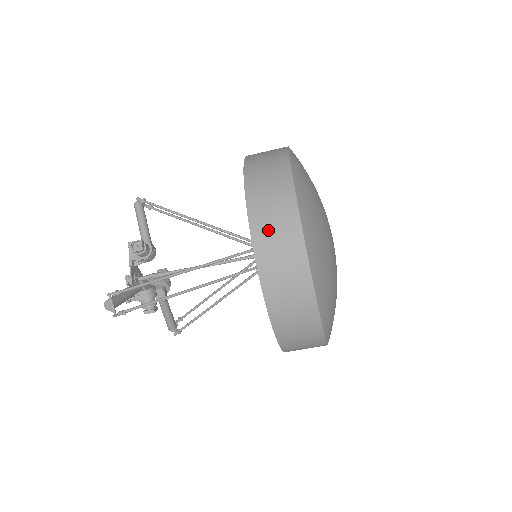
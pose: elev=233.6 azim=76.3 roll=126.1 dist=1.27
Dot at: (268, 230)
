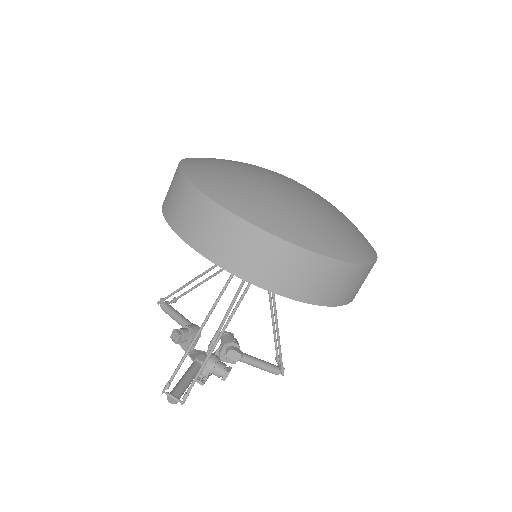
Dot at: (198, 231)
